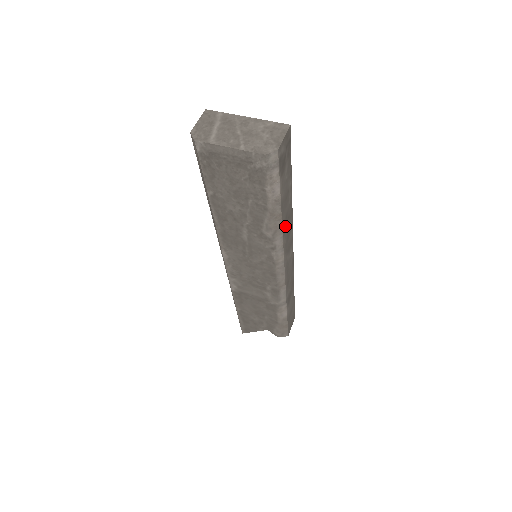
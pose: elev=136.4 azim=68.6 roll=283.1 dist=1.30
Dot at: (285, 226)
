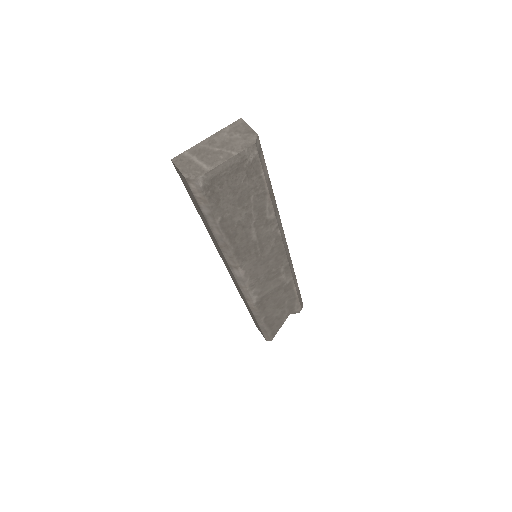
Dot at: occluded
